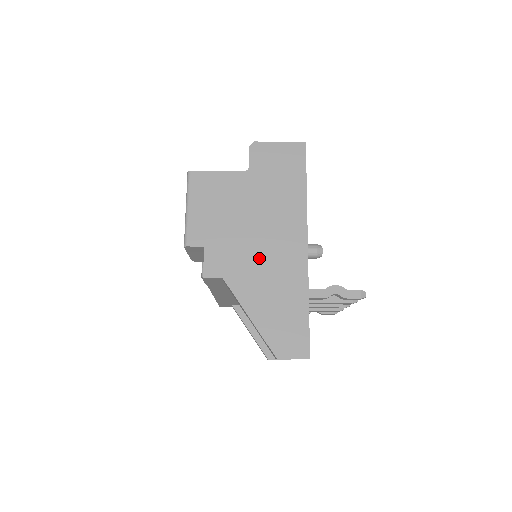
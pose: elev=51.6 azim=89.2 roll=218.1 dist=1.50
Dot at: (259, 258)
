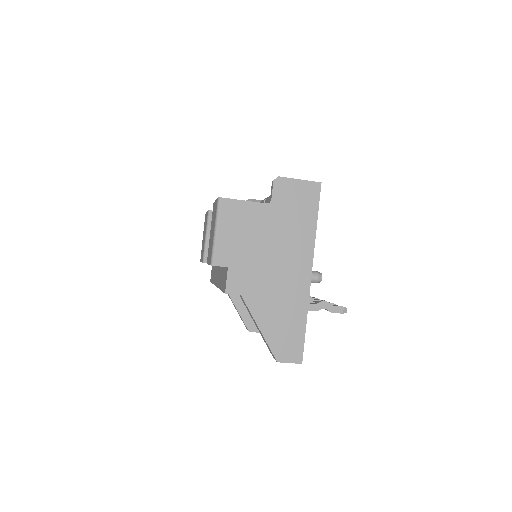
Dot at: (272, 281)
